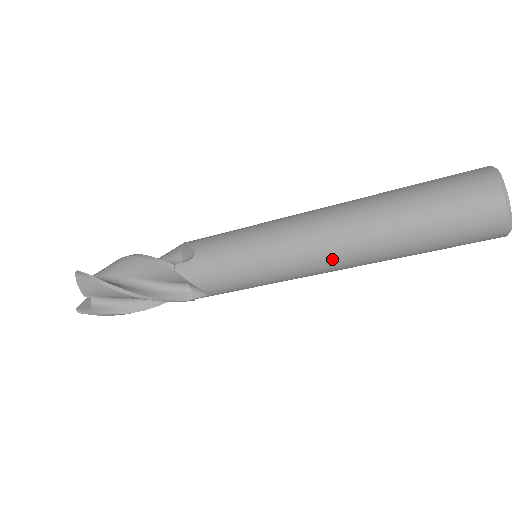
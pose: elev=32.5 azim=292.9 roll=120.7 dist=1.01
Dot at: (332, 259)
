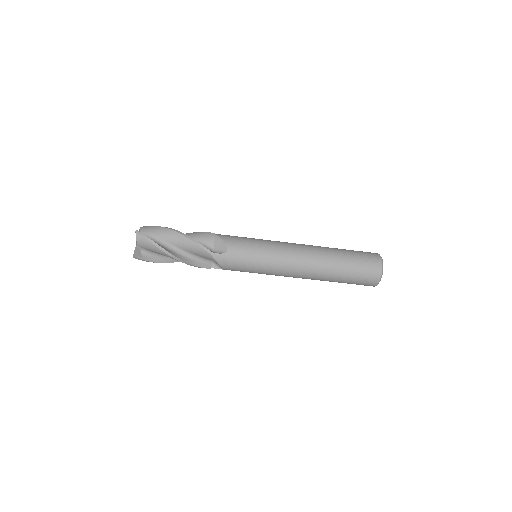
Dot at: (299, 276)
